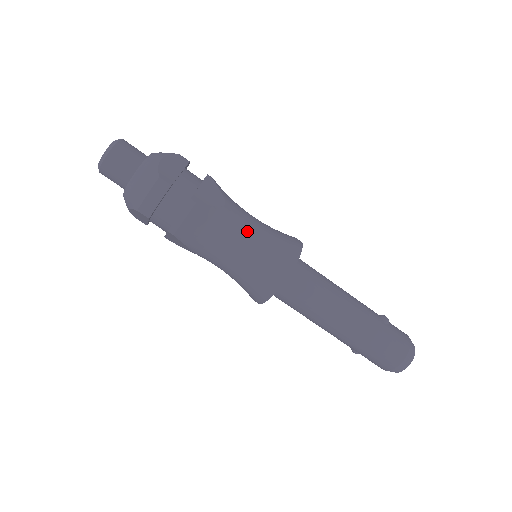
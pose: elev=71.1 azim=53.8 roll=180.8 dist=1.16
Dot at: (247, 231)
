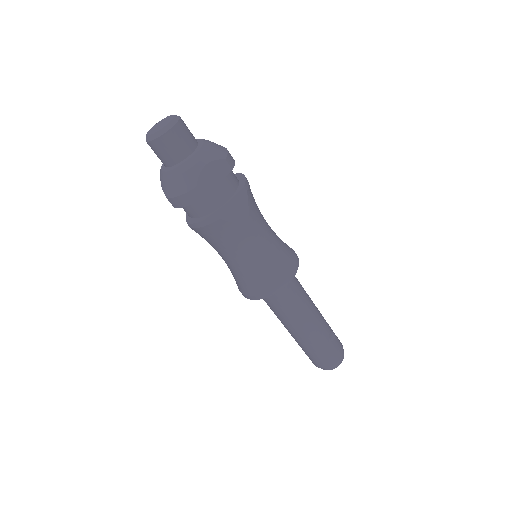
Dot at: (255, 249)
